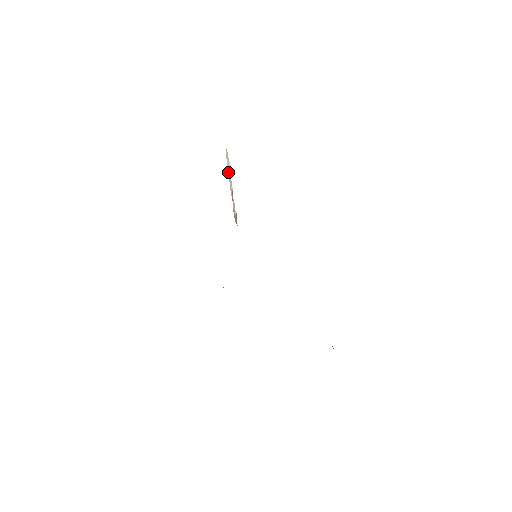
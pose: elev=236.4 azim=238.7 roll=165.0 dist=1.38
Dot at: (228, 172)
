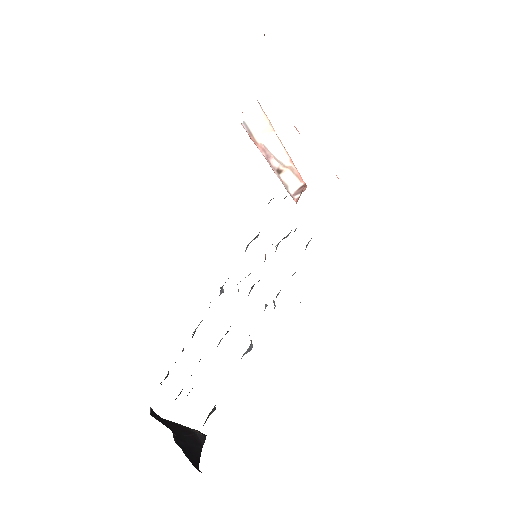
Dot at: (259, 136)
